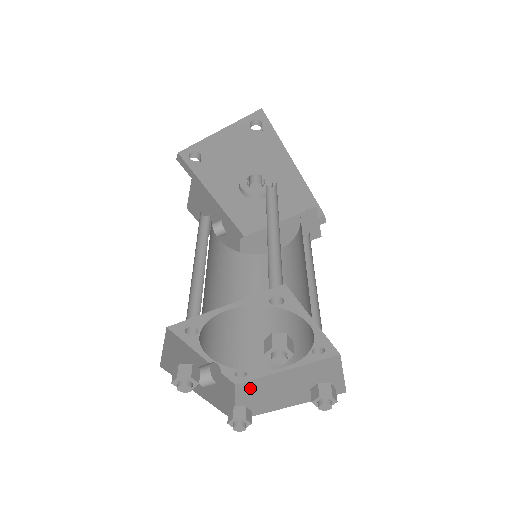
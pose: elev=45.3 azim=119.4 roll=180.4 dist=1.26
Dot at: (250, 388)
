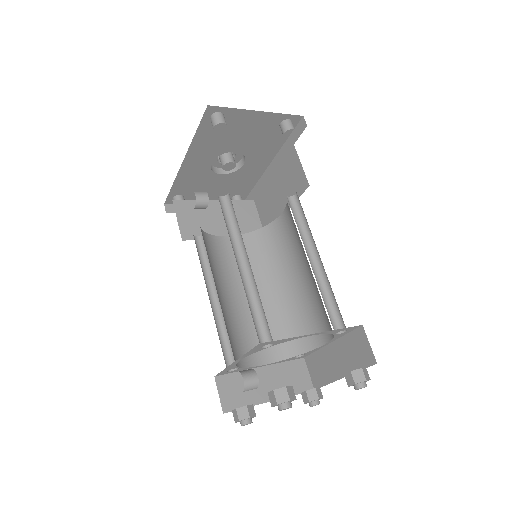
Dot at: (232, 381)
